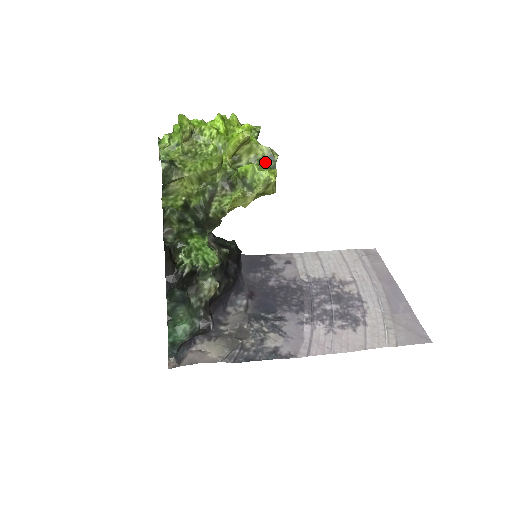
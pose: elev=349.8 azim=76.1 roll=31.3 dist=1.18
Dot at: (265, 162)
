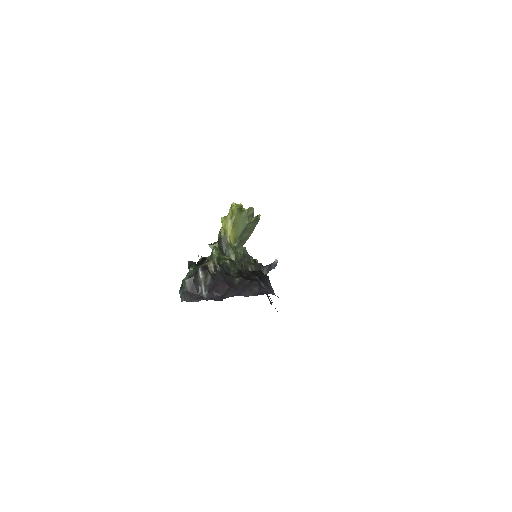
Dot at: occluded
